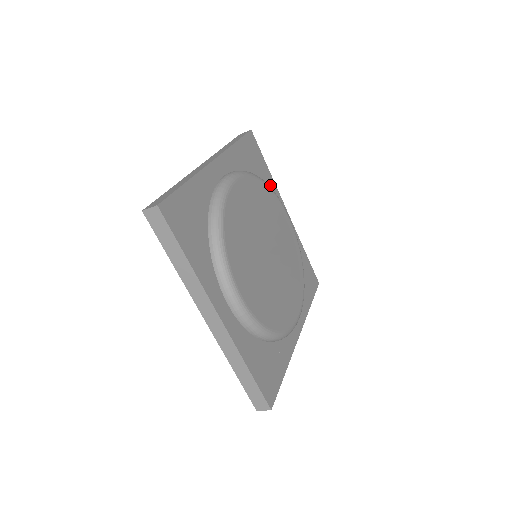
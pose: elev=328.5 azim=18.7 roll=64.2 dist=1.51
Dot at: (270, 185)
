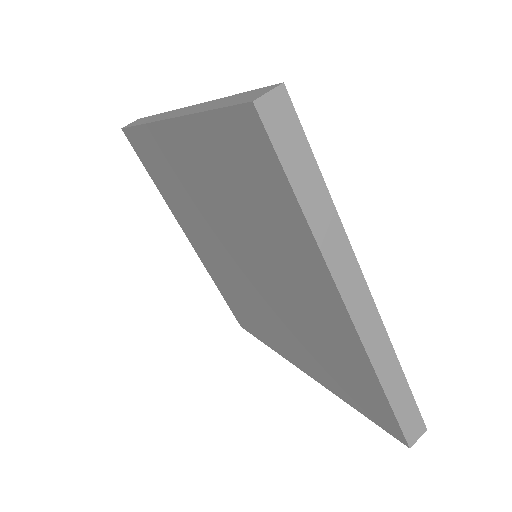
Dot at: occluded
